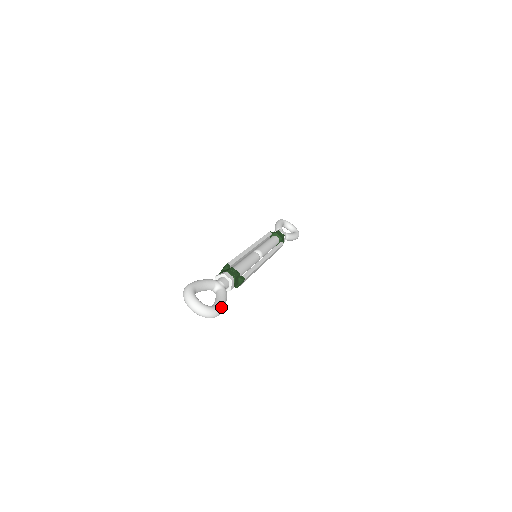
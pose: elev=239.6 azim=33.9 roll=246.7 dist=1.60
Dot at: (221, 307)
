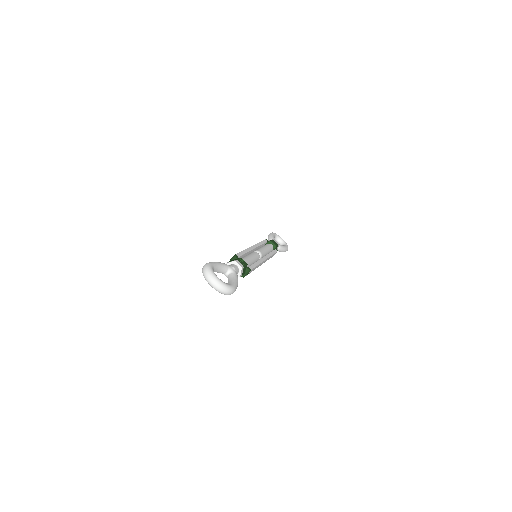
Dot at: (235, 286)
